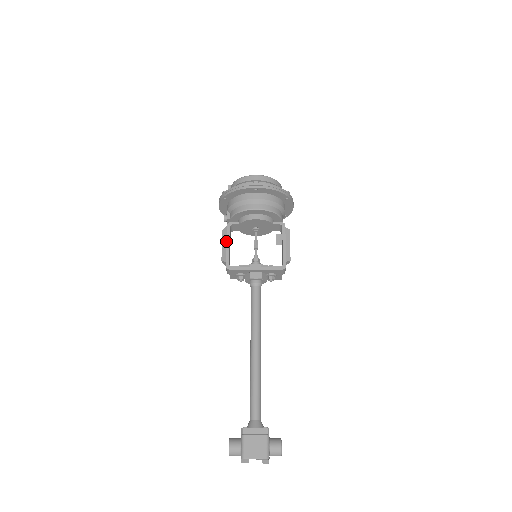
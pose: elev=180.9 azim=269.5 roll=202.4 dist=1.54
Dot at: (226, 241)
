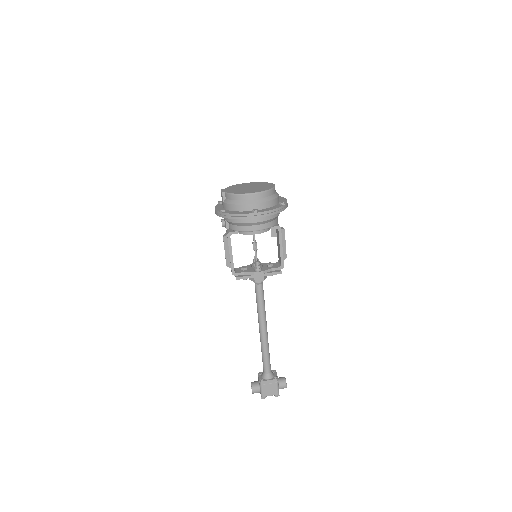
Dot at: (229, 251)
